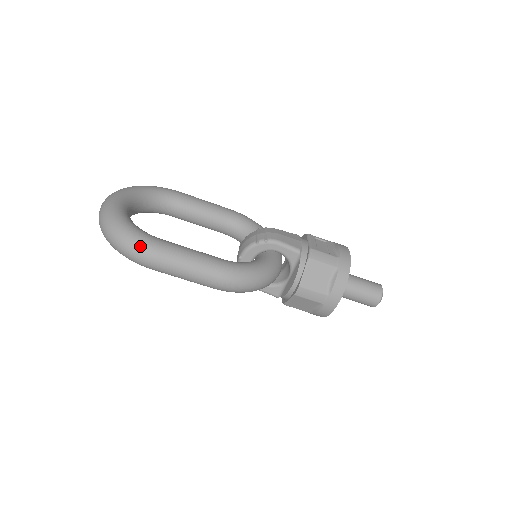
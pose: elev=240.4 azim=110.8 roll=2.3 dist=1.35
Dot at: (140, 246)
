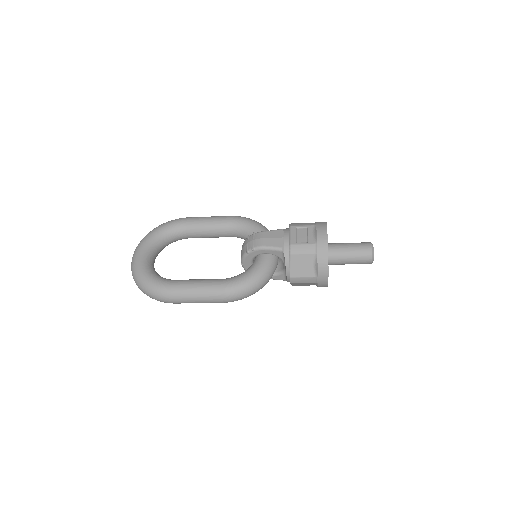
Dot at: (160, 294)
